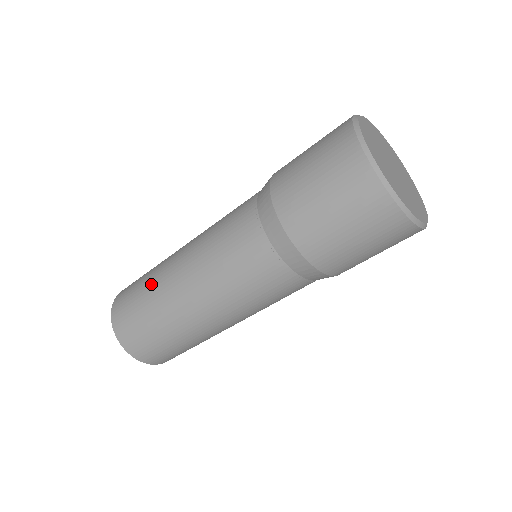
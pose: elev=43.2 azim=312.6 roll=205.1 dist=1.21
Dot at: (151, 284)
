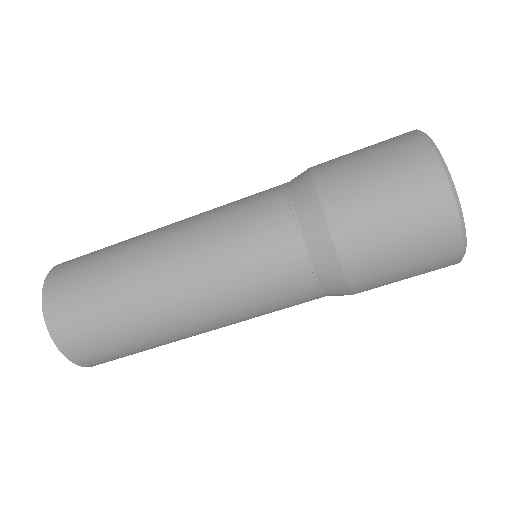
Dot at: (126, 307)
